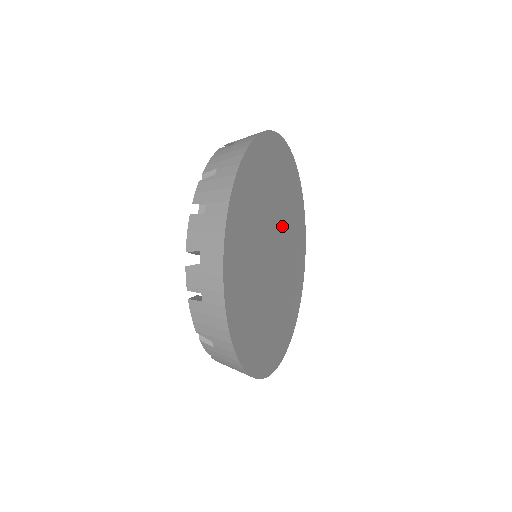
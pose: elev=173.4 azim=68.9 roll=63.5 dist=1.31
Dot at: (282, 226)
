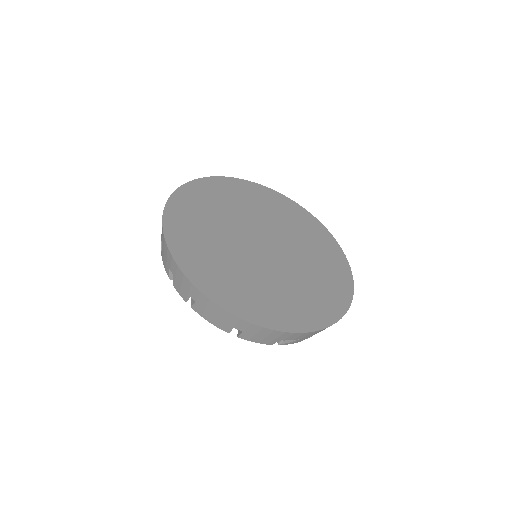
Dot at: (291, 250)
